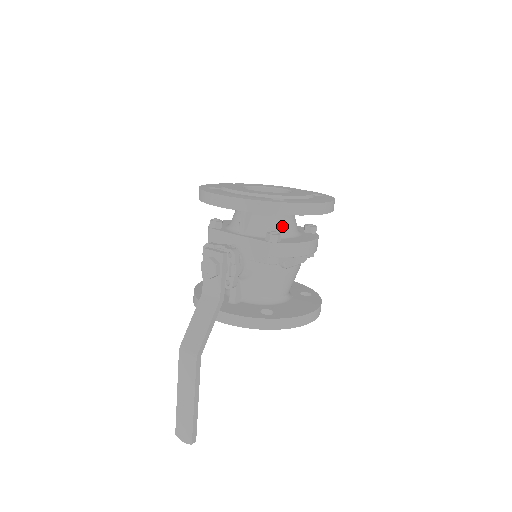
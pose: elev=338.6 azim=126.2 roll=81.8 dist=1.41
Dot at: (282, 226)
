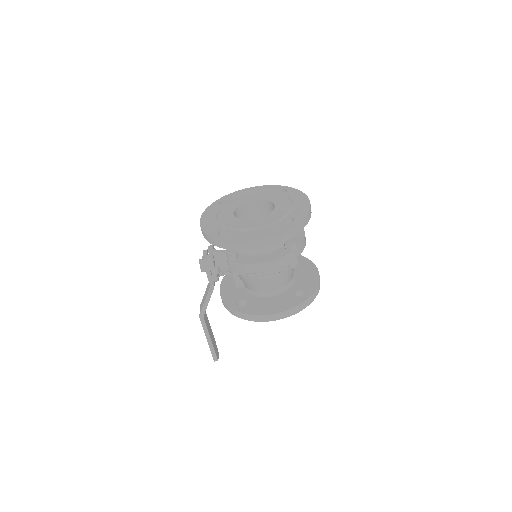
Dot at: occluded
